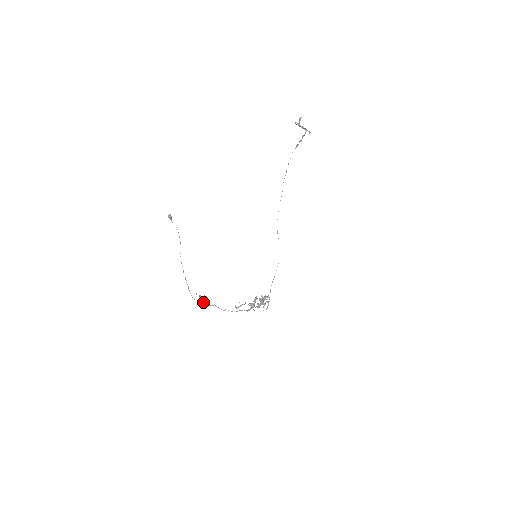
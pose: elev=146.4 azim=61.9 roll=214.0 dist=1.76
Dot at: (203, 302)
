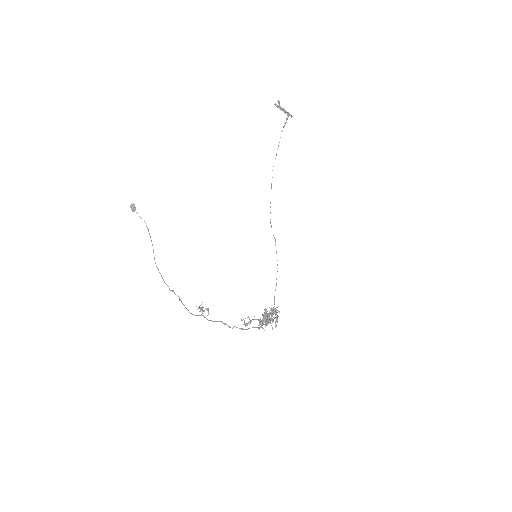
Dot at: (205, 317)
